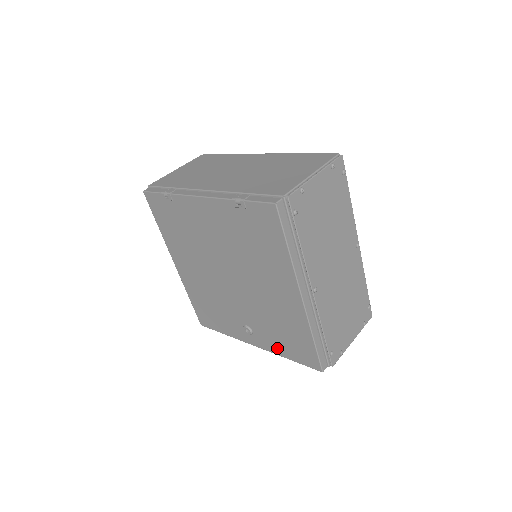
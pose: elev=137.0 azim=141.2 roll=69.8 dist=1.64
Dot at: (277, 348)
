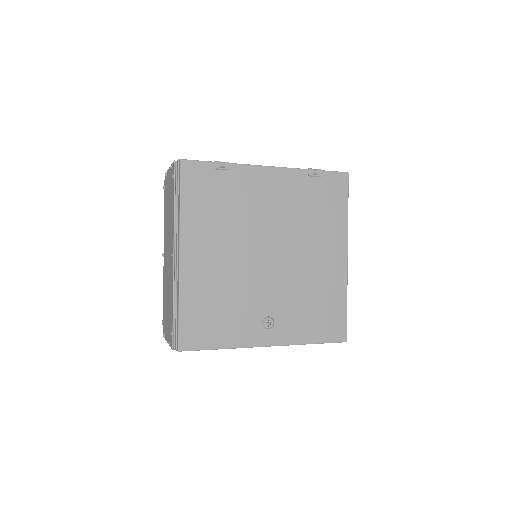
Dot at: (301, 334)
